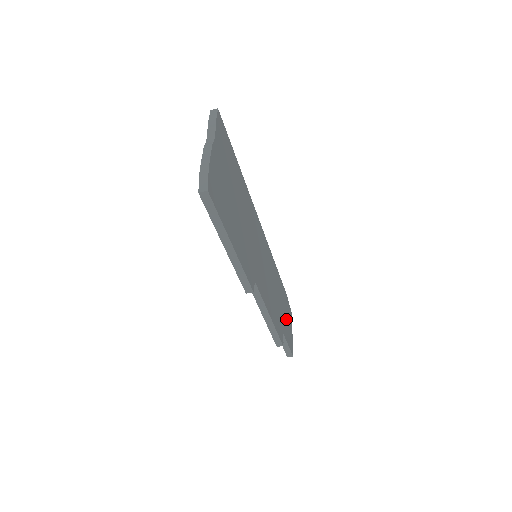
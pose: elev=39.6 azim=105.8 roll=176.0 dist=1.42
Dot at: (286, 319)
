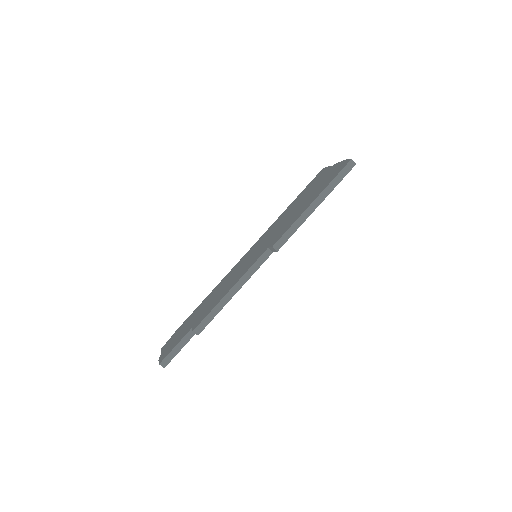
Dot at: occluded
